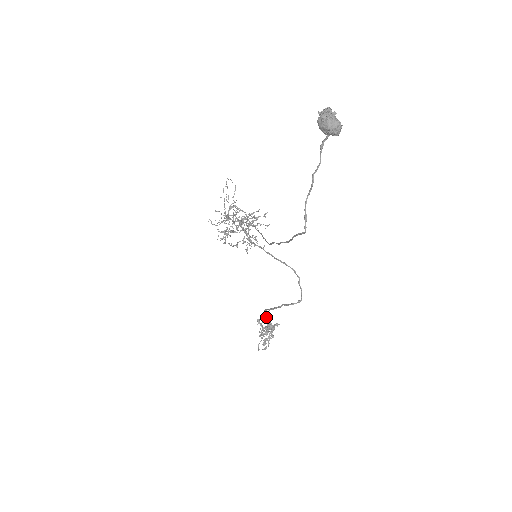
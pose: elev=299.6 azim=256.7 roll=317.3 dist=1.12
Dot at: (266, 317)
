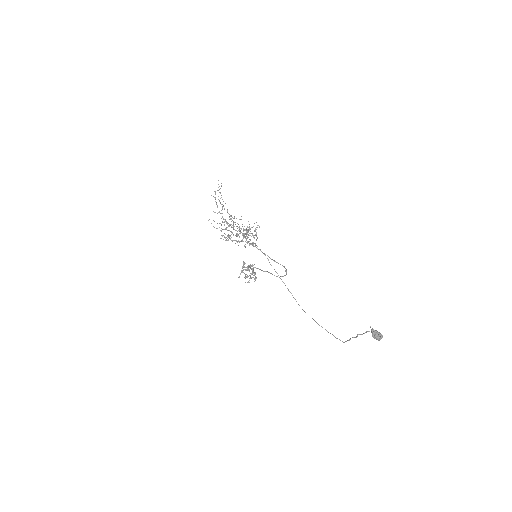
Dot at: occluded
